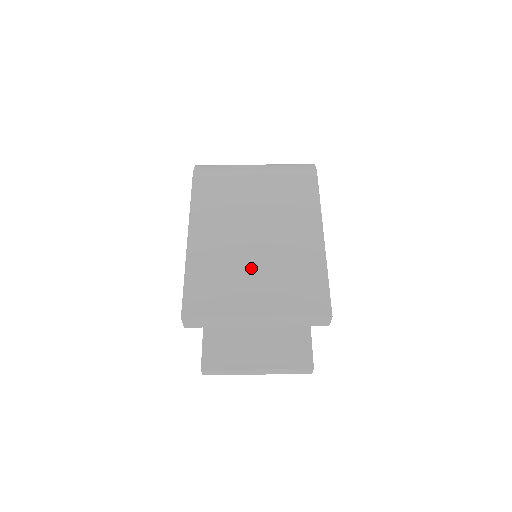
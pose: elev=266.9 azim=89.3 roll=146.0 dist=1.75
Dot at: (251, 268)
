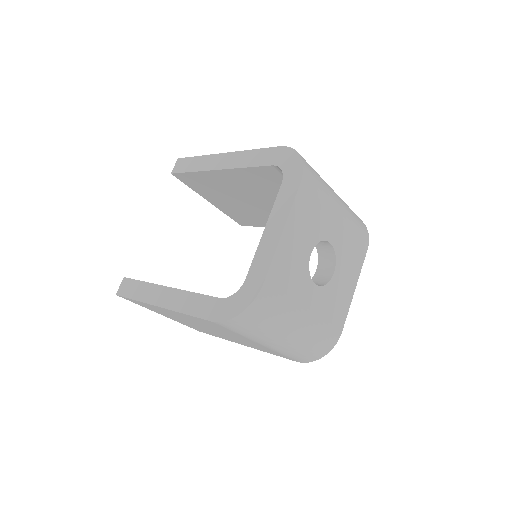
Dot at: (184, 321)
